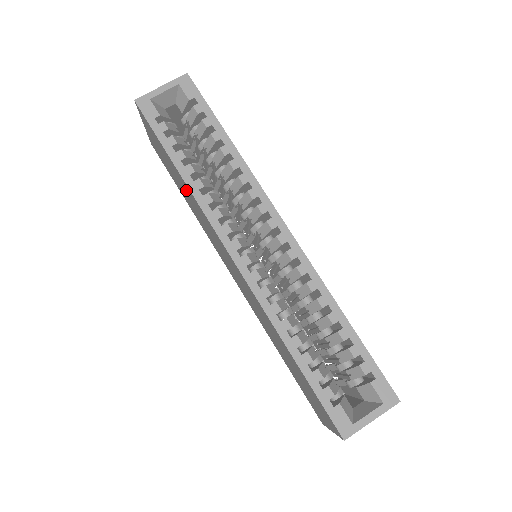
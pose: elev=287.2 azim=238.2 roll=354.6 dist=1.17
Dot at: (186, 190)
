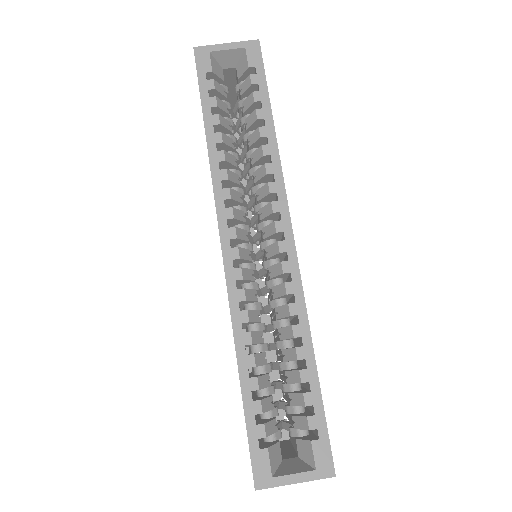
Dot at: occluded
